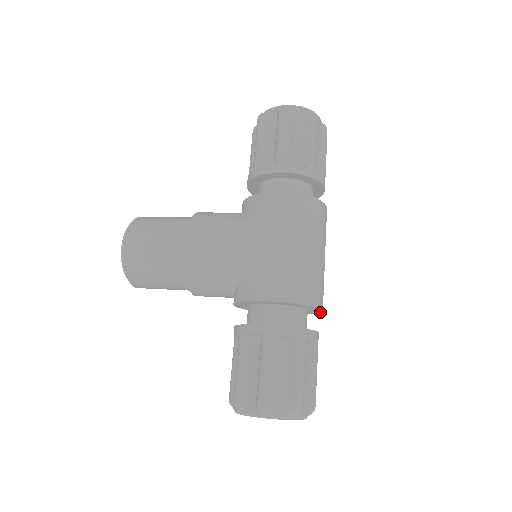
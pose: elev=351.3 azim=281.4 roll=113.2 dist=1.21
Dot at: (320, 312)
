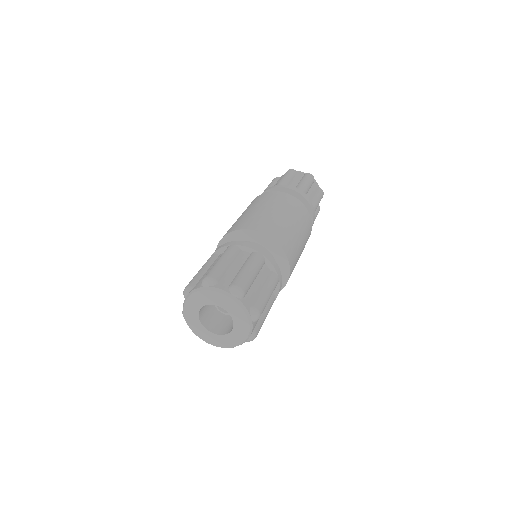
Dot at: (280, 247)
